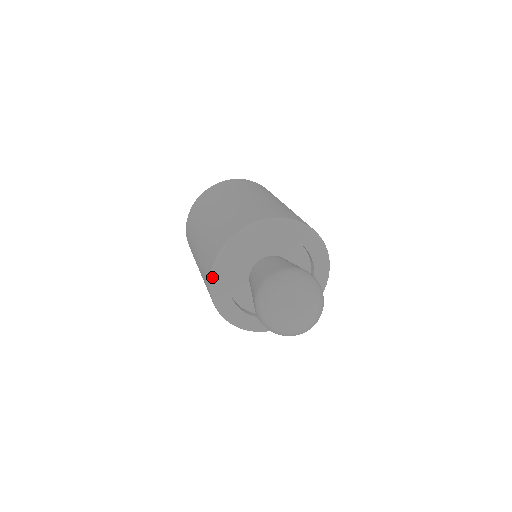
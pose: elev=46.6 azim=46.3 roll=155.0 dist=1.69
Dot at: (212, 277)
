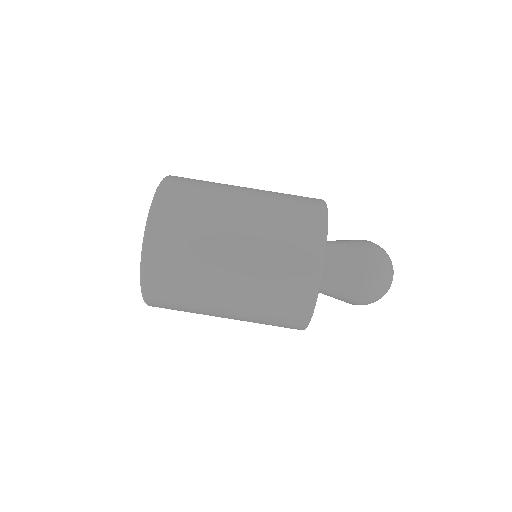
Dot at: occluded
